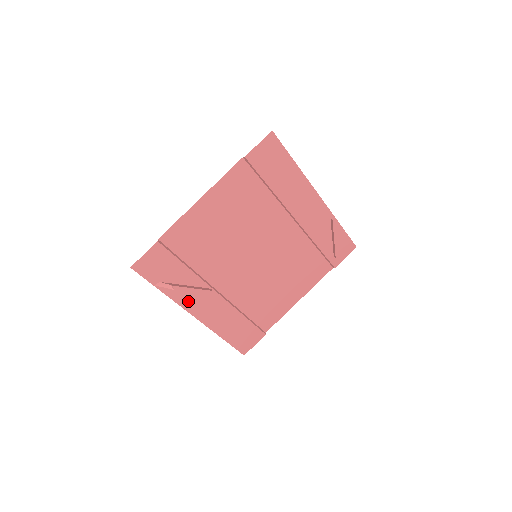
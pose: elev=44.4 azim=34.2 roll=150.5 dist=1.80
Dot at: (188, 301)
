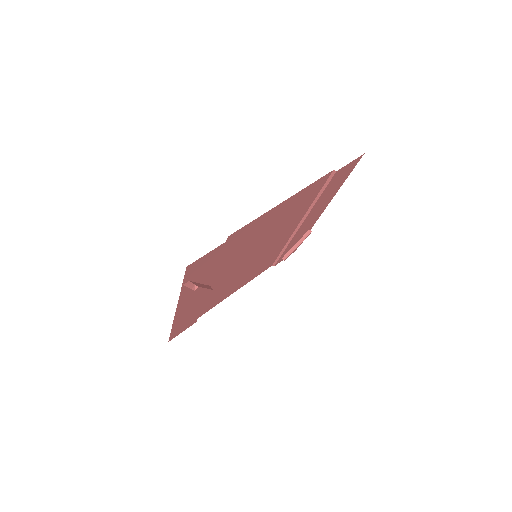
Dot at: (186, 298)
